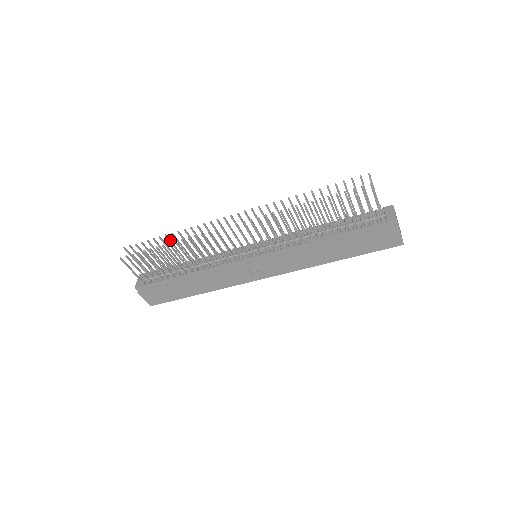
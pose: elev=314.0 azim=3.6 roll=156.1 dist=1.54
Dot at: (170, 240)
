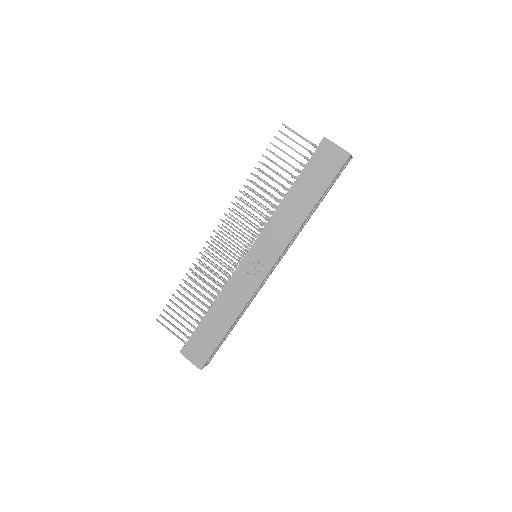
Dot at: (190, 286)
